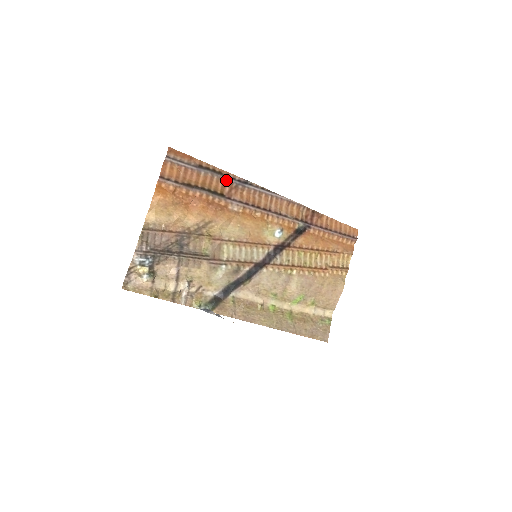
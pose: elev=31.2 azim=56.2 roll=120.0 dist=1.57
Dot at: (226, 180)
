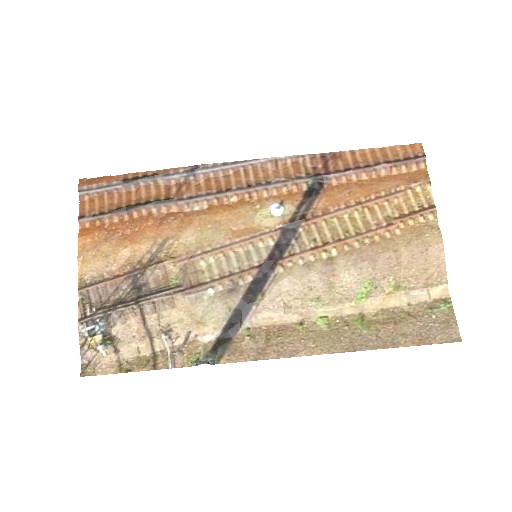
Dot at: (168, 180)
